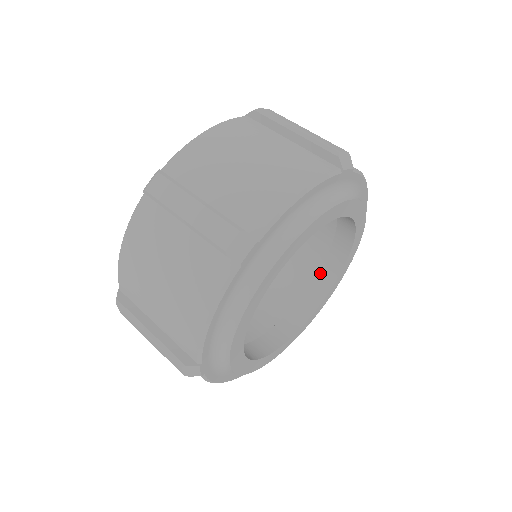
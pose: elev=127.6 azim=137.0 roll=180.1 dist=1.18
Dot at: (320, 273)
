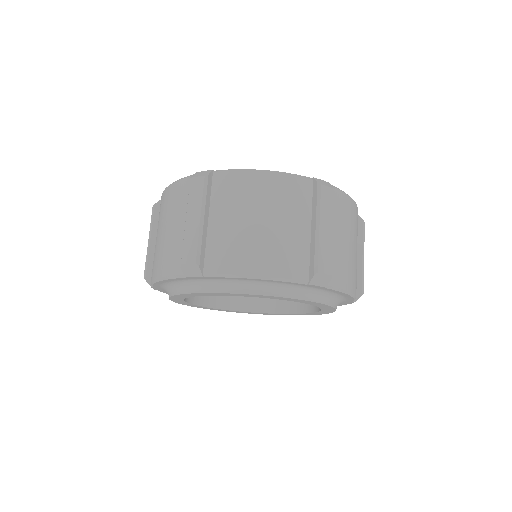
Dot at: occluded
